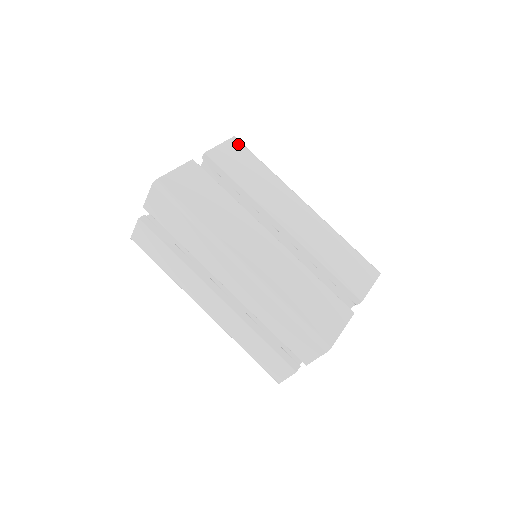
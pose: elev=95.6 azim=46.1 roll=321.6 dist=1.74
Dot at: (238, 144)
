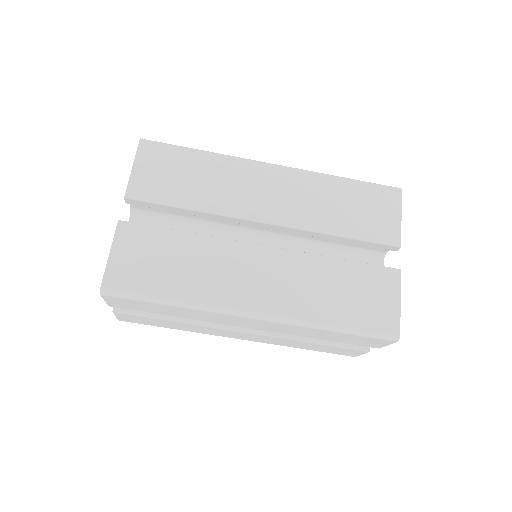
Dot at: (151, 148)
